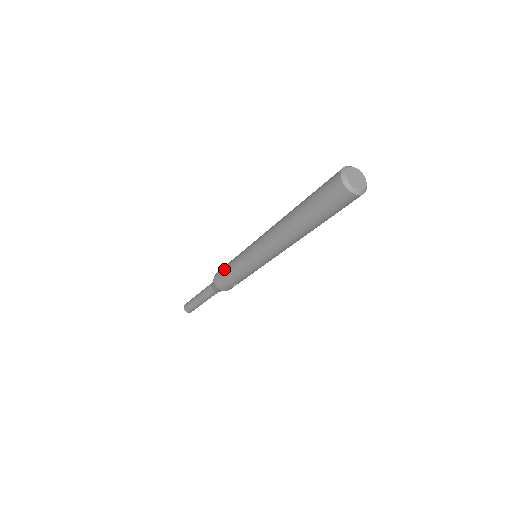
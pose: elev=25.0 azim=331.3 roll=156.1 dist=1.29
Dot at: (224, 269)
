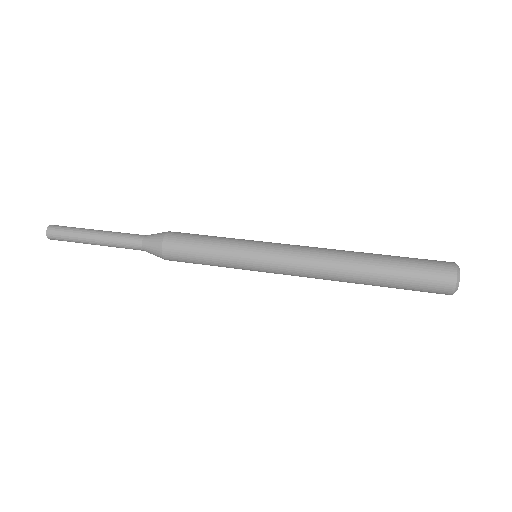
Dot at: (194, 258)
